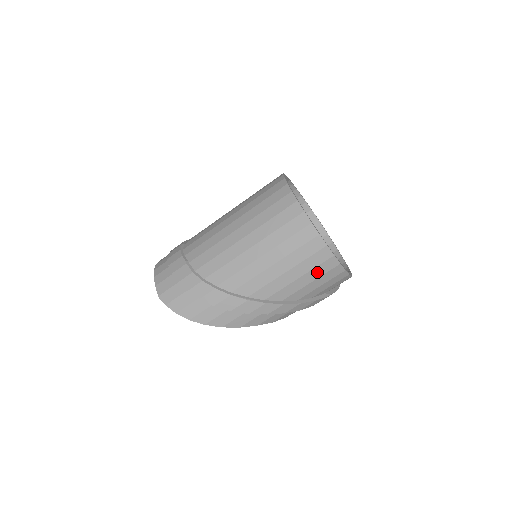
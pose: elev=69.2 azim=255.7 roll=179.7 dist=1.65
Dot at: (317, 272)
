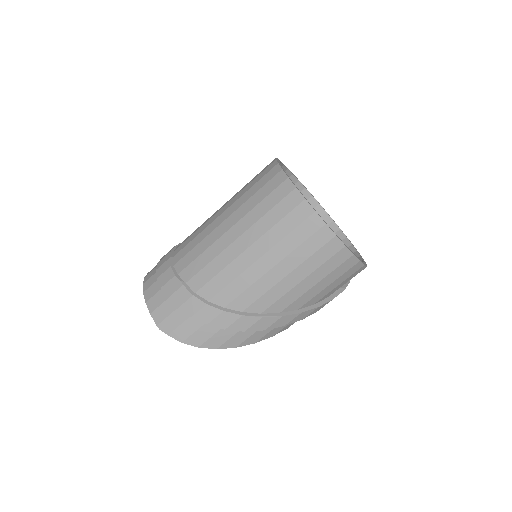
Dot at: (335, 274)
